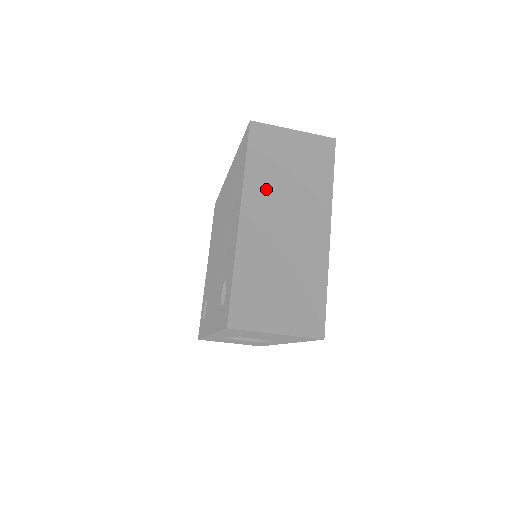
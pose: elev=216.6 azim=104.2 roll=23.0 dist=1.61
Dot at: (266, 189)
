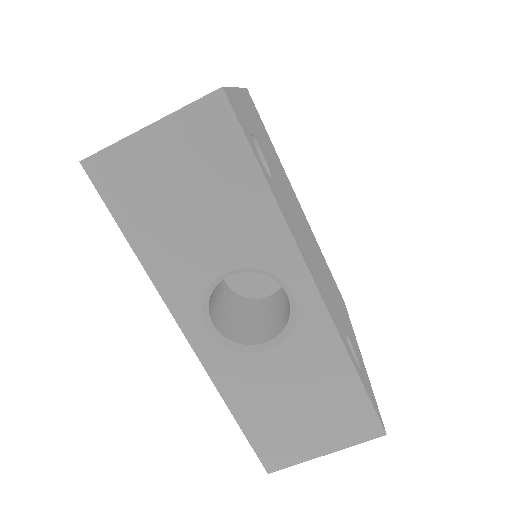
Dot at: occluded
